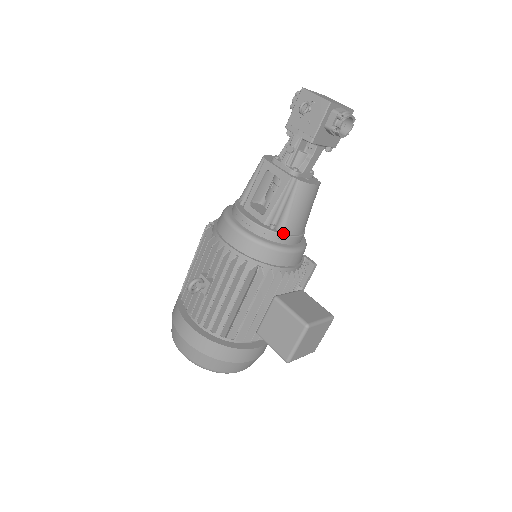
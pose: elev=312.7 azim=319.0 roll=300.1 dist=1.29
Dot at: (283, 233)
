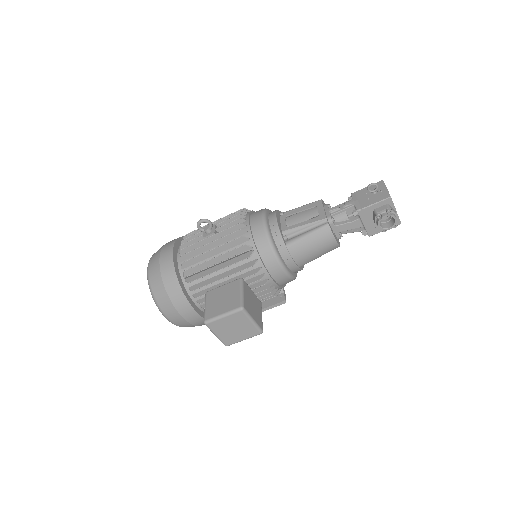
Dot at: (287, 247)
